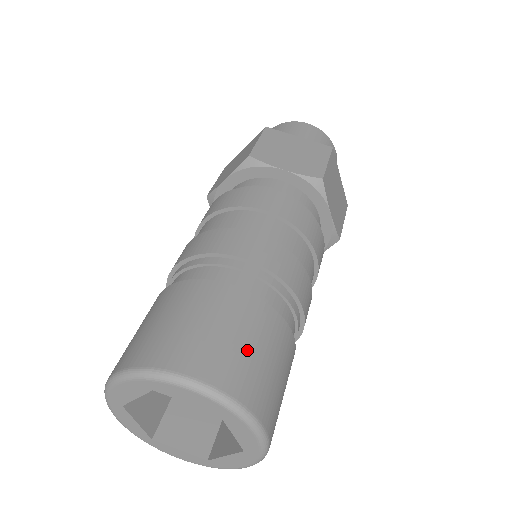
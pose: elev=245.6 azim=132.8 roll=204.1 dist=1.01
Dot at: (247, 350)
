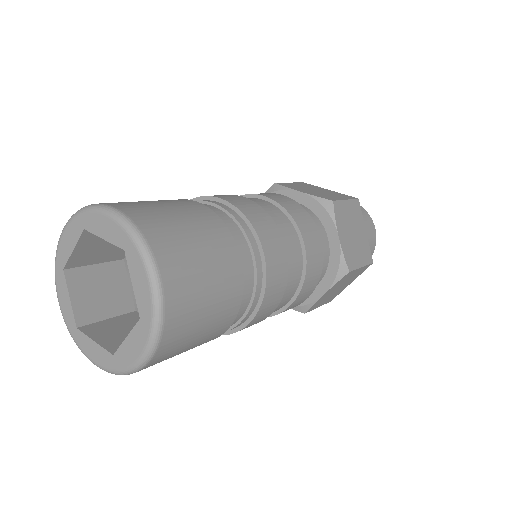
Dot at: (203, 306)
